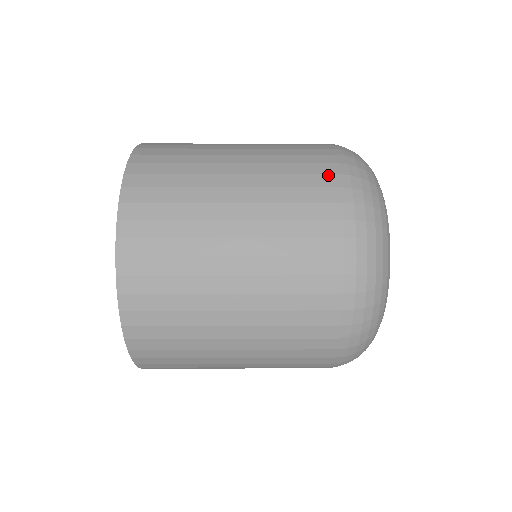
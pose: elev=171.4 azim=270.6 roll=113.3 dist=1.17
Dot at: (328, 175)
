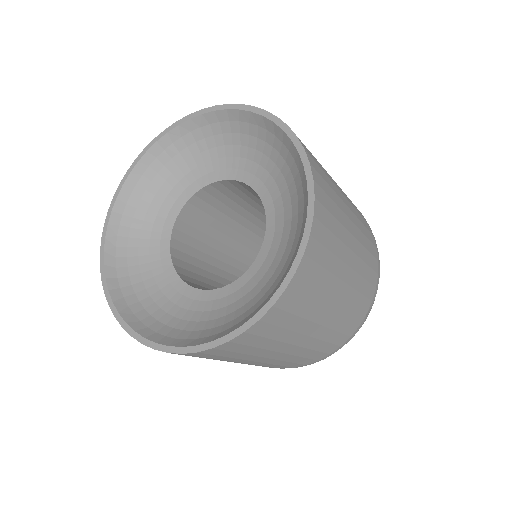
Dot at: occluded
